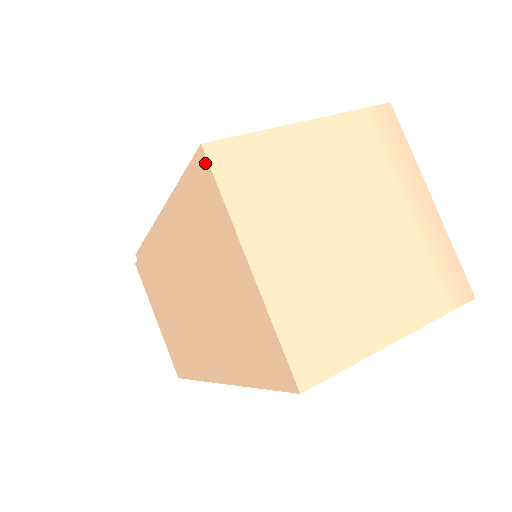
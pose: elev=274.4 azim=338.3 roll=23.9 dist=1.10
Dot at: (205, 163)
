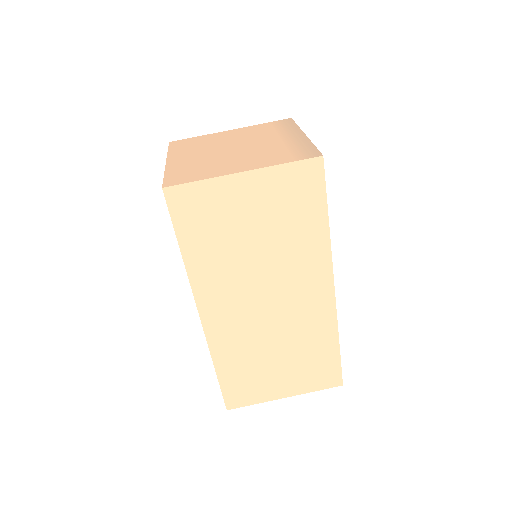
Dot at: occluded
